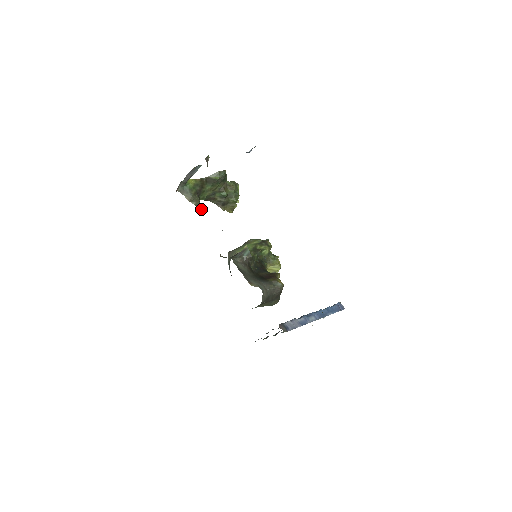
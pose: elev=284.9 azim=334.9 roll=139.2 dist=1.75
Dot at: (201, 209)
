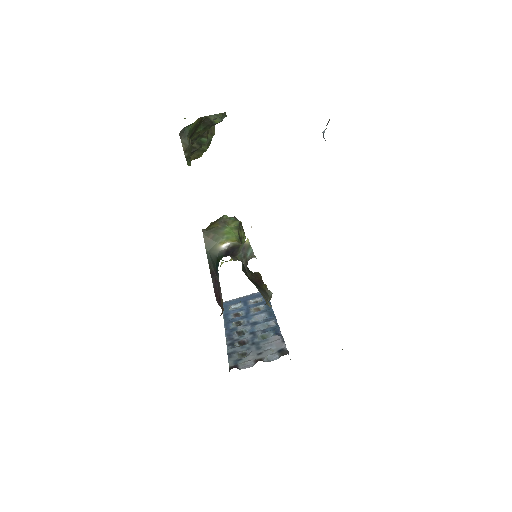
Dot at: (187, 163)
